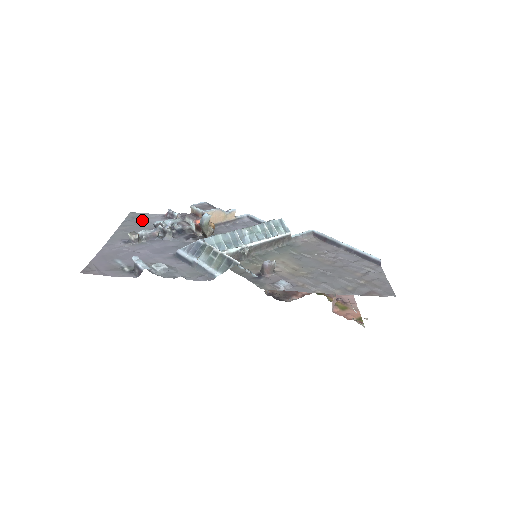
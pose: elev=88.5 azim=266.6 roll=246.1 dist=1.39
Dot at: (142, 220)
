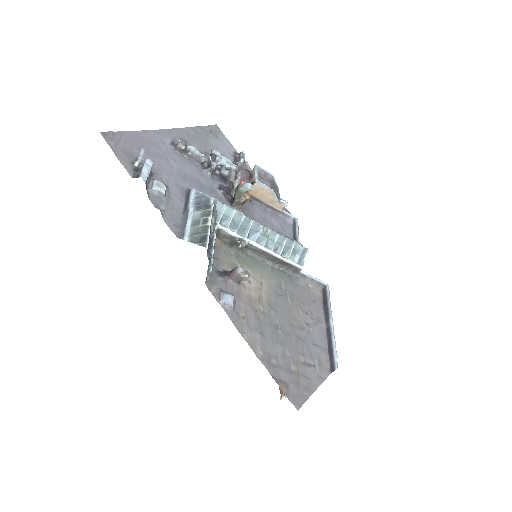
Dot at: (214, 139)
